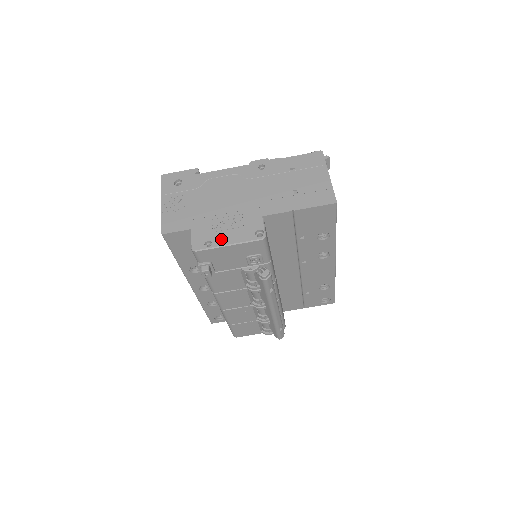
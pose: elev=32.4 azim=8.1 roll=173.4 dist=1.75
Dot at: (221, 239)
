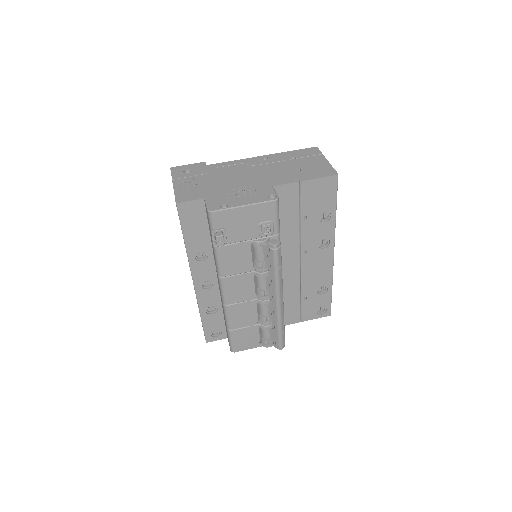
Dot at: (236, 202)
